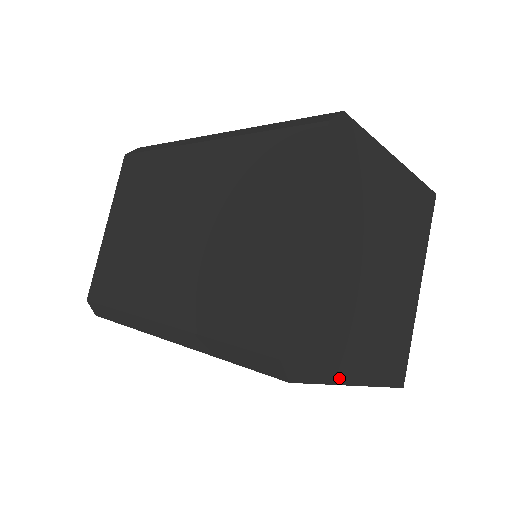
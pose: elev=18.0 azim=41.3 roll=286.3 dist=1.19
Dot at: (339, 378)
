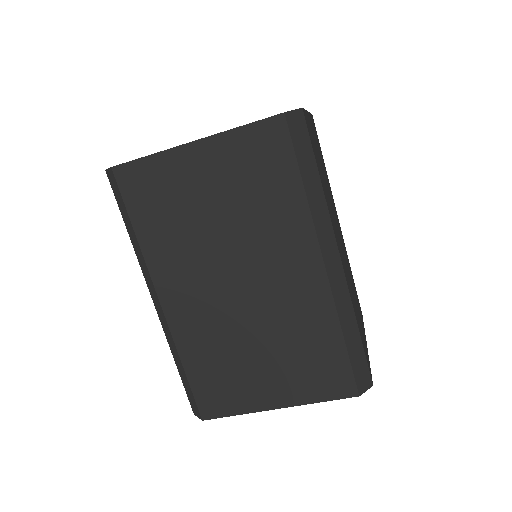
Dot at: occluded
